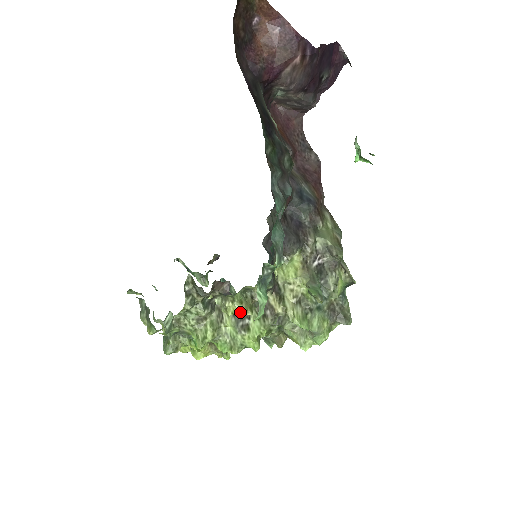
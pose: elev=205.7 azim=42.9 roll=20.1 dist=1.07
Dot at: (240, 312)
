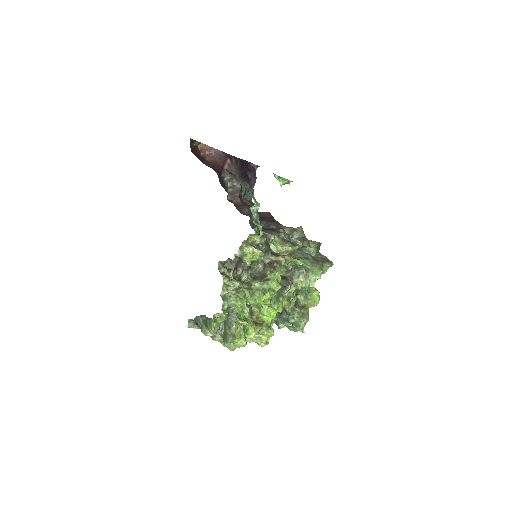
Dot at: (254, 251)
